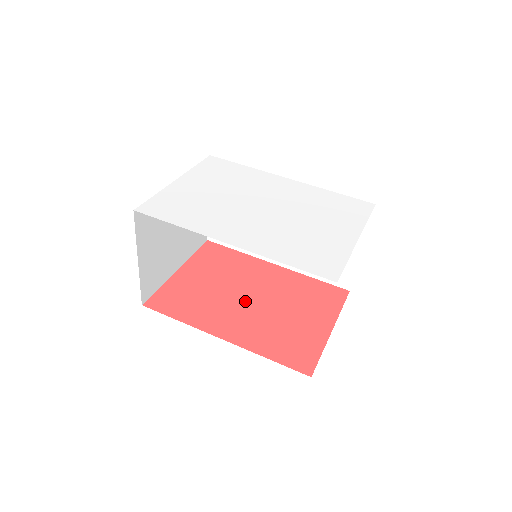
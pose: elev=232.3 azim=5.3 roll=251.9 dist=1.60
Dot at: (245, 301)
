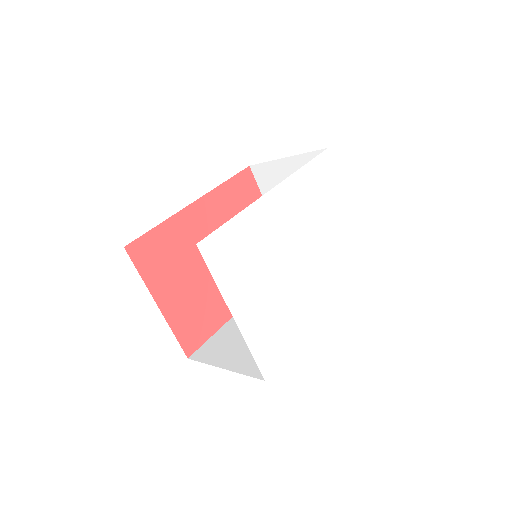
Dot at: occluded
